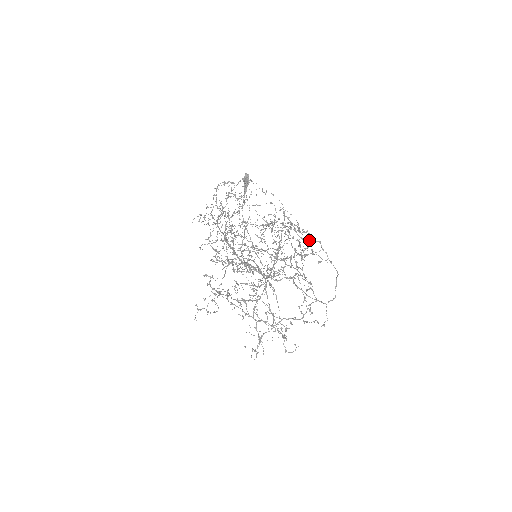
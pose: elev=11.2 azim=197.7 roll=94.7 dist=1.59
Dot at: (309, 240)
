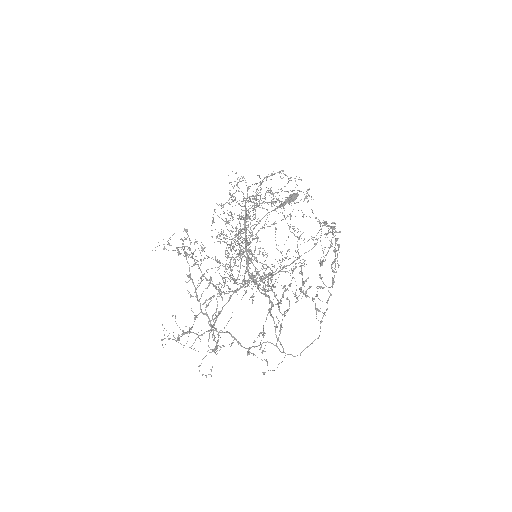
Dot at: (333, 280)
